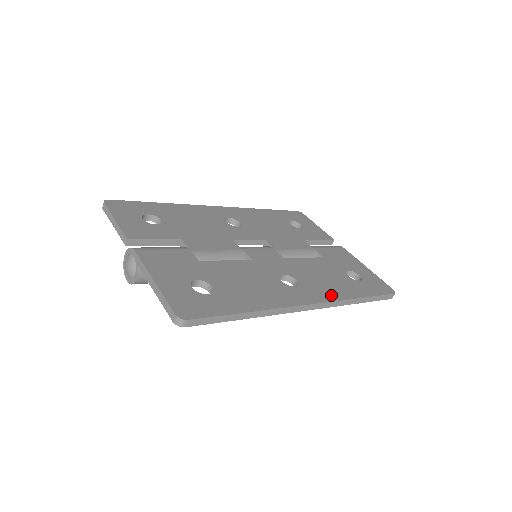
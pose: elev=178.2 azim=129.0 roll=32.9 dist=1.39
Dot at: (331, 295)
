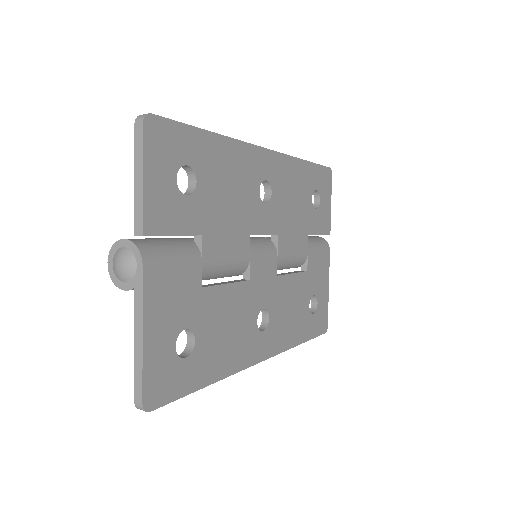
Dot at: (283, 343)
